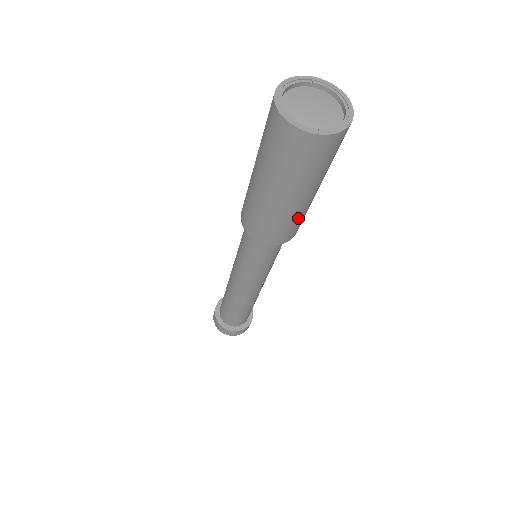
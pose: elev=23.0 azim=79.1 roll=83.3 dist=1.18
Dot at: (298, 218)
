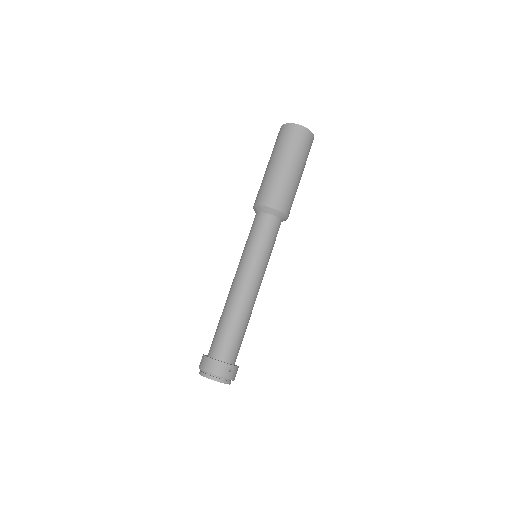
Dot at: (295, 194)
